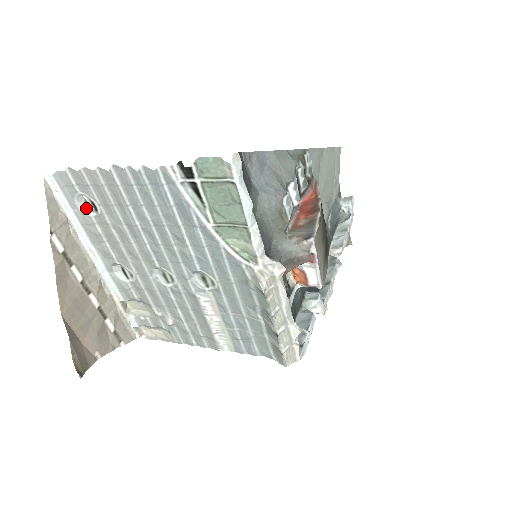
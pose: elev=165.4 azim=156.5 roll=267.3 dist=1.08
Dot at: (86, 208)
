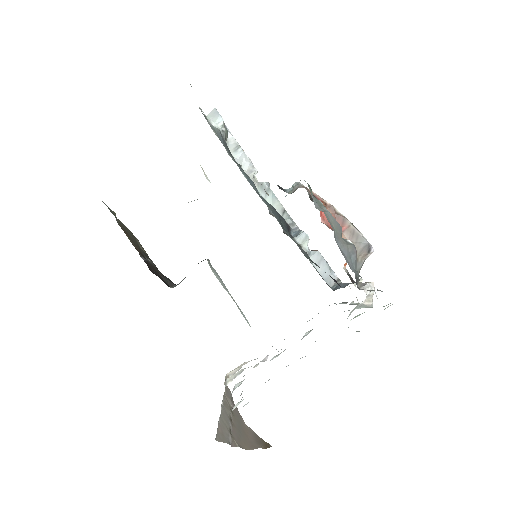
Dot at: (236, 405)
